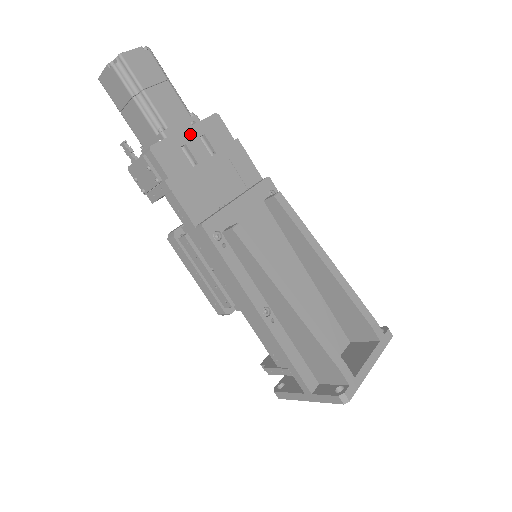
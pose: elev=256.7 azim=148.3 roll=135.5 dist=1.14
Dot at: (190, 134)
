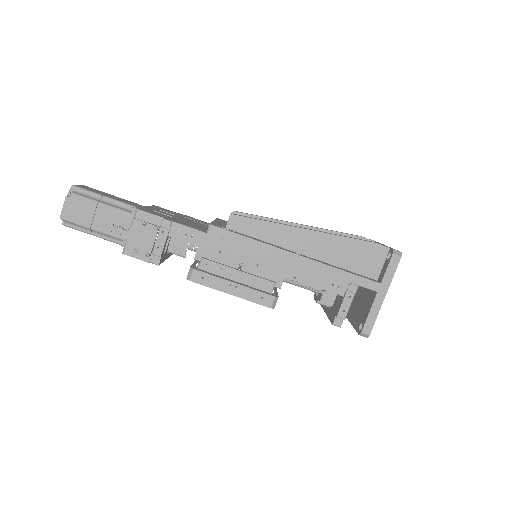
Dot at: (151, 208)
